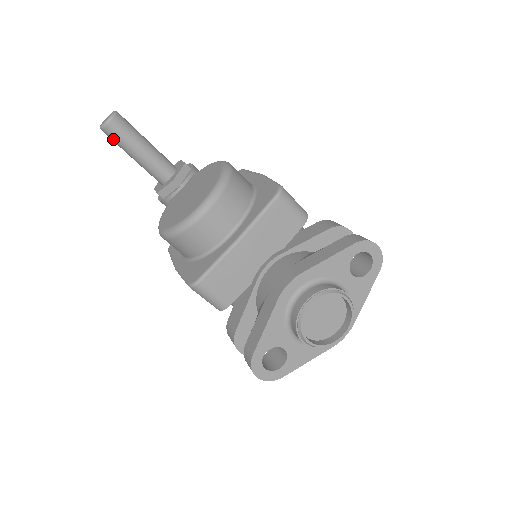
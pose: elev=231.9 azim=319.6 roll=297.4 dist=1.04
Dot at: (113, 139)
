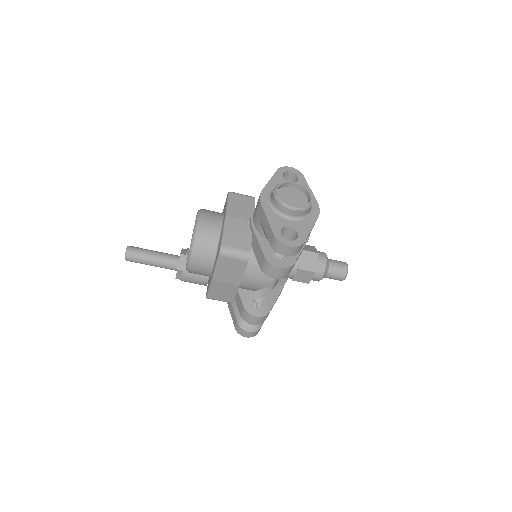
Dot at: (135, 258)
